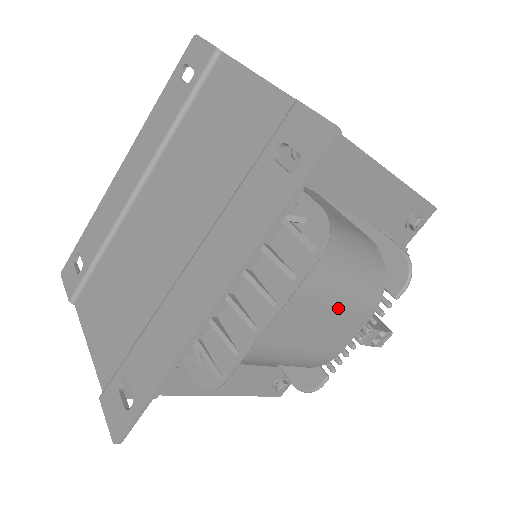
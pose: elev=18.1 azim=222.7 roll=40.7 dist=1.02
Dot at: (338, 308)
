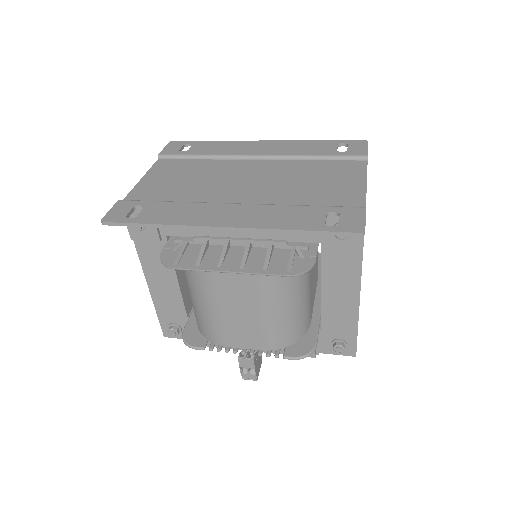
Dot at: (258, 318)
